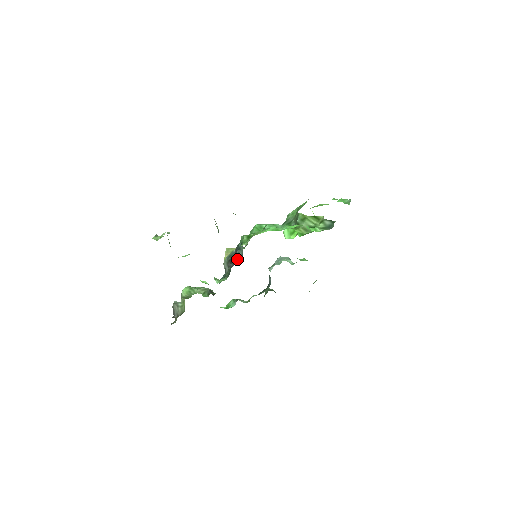
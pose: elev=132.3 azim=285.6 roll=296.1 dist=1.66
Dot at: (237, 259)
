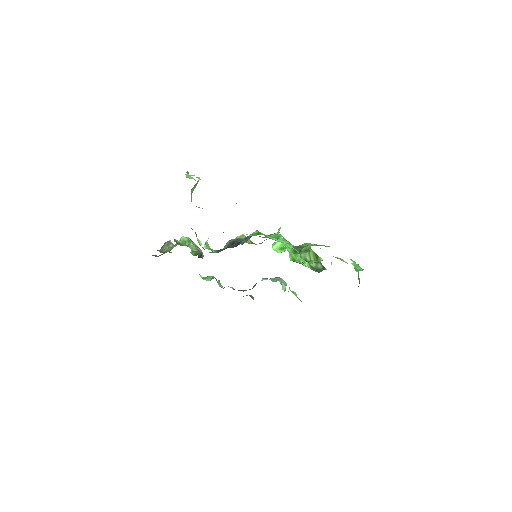
Dot at: occluded
